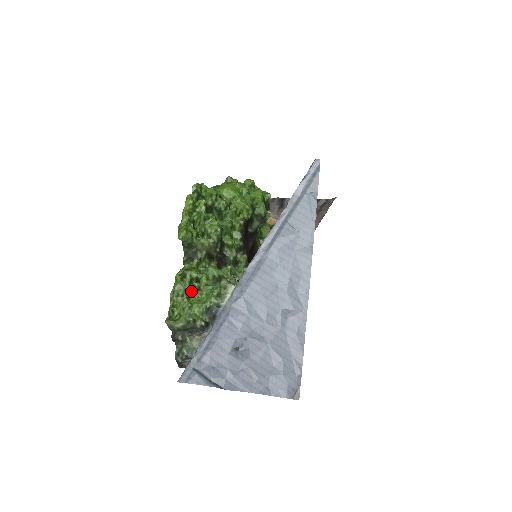
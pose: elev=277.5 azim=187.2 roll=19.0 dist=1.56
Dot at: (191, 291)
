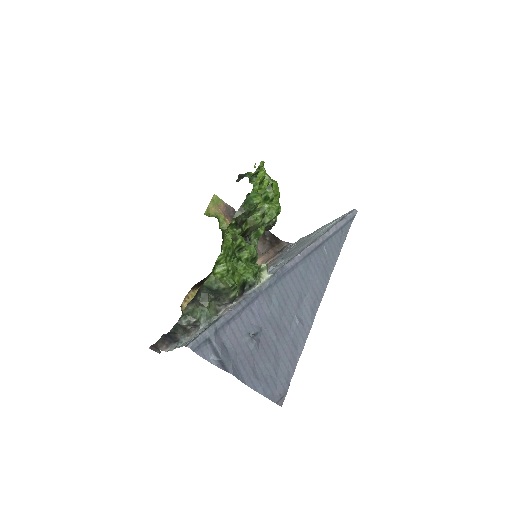
Dot at: (234, 257)
